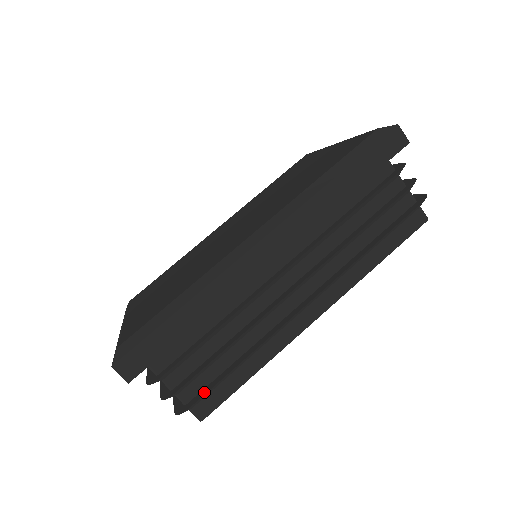
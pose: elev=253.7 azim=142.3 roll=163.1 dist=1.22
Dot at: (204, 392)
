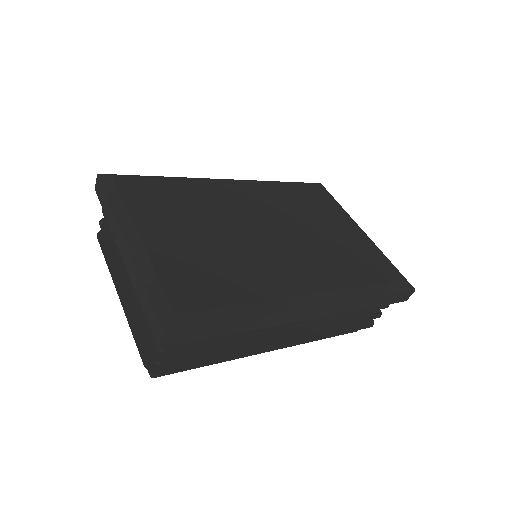
Dot at: (181, 366)
